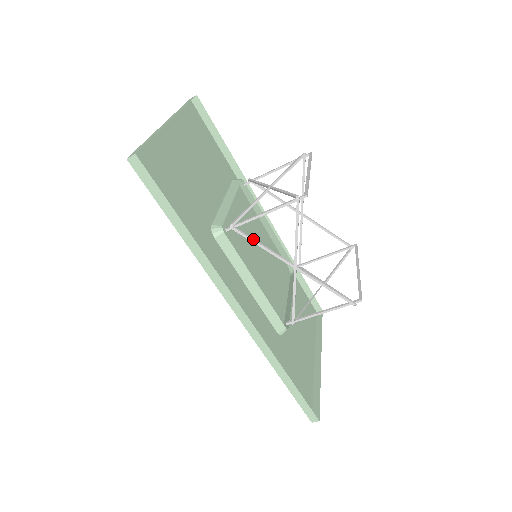
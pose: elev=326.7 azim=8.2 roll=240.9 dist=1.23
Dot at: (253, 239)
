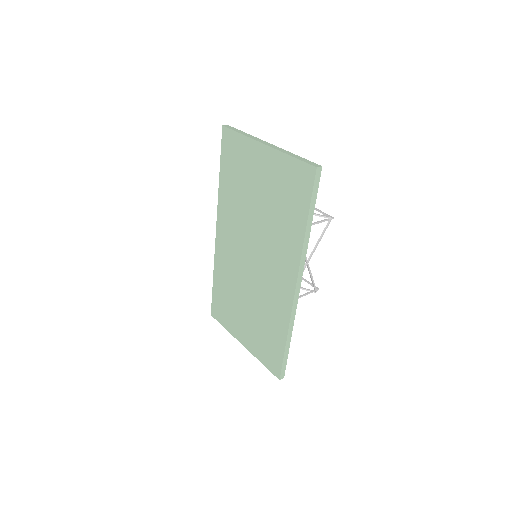
Dot at: occluded
